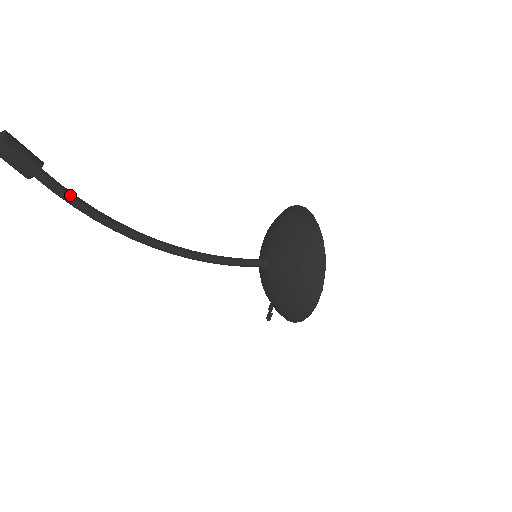
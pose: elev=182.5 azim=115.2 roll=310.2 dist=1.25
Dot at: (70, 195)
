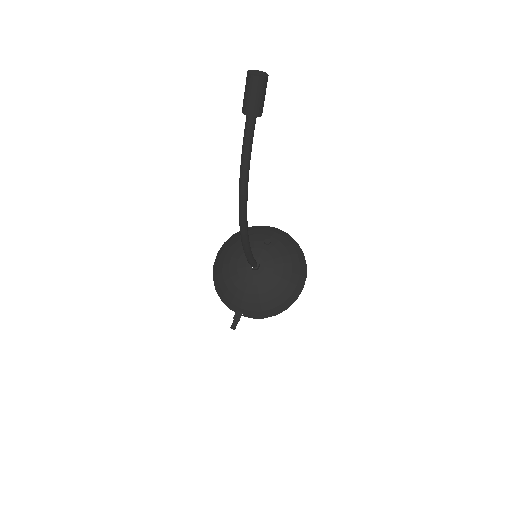
Dot at: (251, 147)
